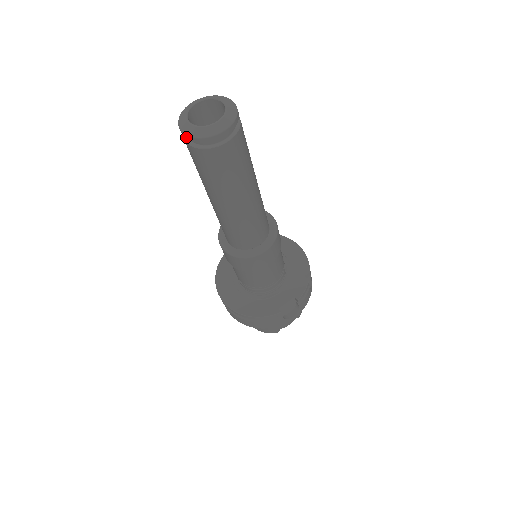
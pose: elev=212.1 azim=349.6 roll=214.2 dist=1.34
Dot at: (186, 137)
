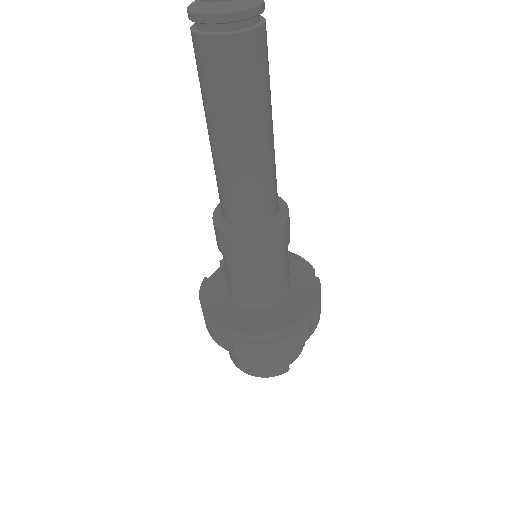
Dot at: (210, 19)
